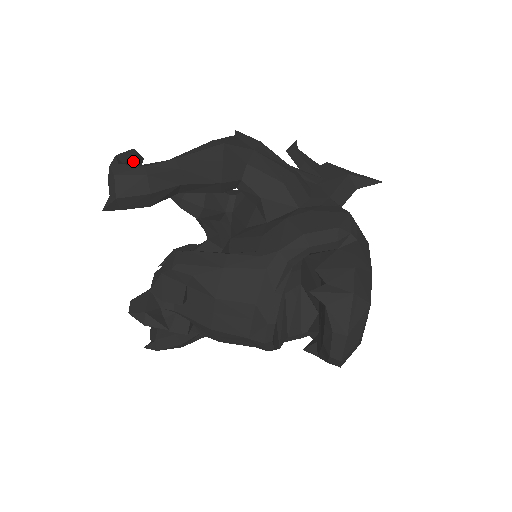
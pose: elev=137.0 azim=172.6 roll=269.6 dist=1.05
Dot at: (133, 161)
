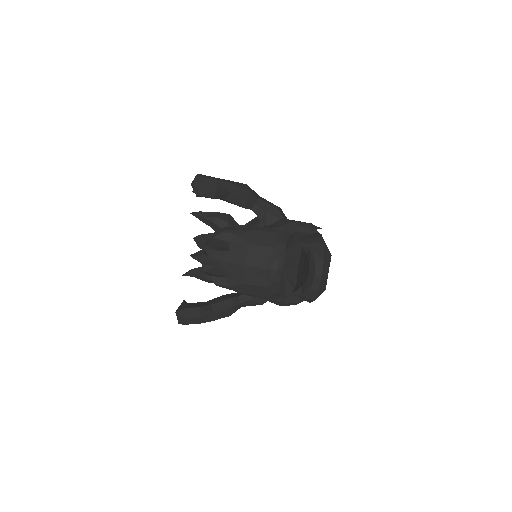
Dot at: occluded
